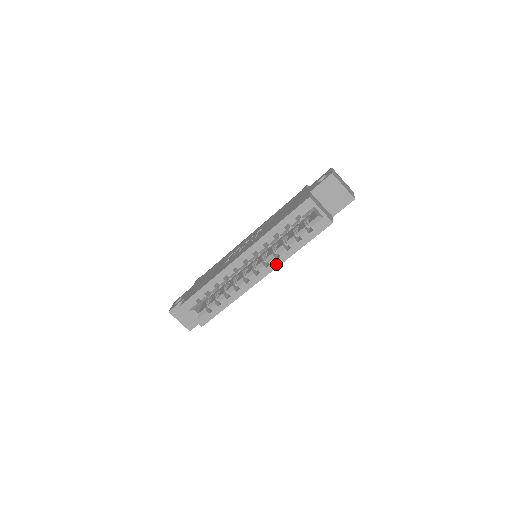
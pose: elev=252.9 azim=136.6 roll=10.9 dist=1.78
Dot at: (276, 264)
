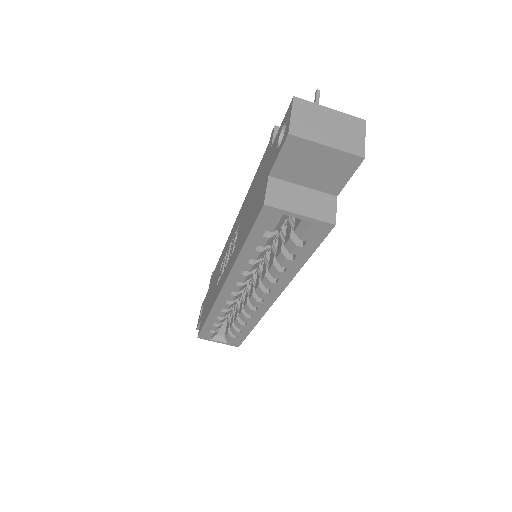
Dot at: (279, 288)
